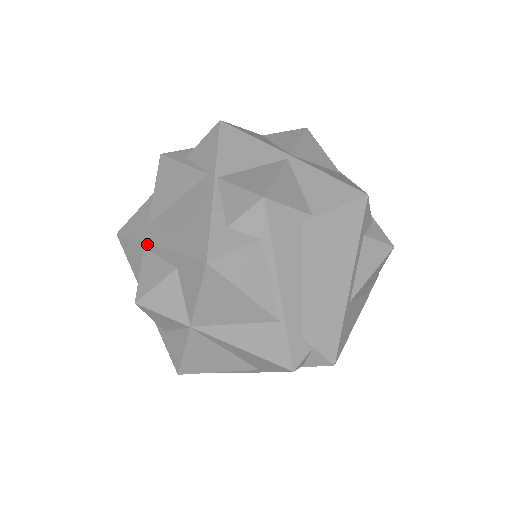
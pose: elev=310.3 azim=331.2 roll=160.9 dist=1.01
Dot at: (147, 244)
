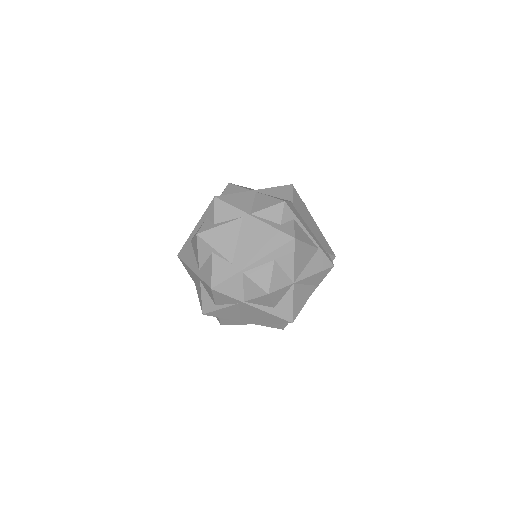
Dot at: (245, 269)
